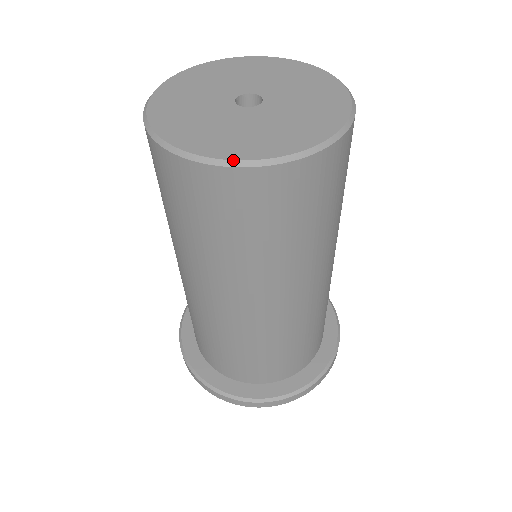
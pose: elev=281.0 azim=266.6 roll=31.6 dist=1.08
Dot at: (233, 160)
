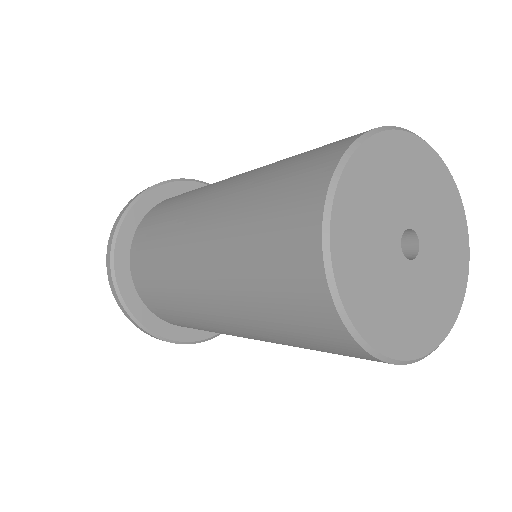
Dot at: (358, 332)
